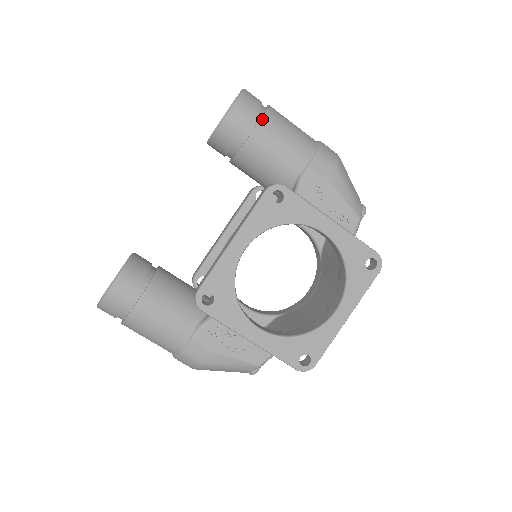
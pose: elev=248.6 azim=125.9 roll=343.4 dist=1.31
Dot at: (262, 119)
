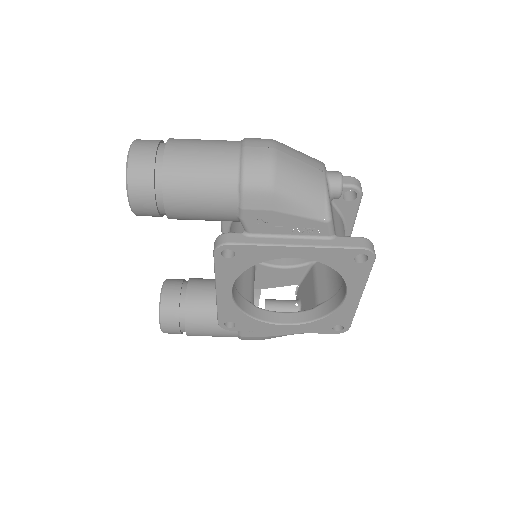
Dot at: (164, 193)
